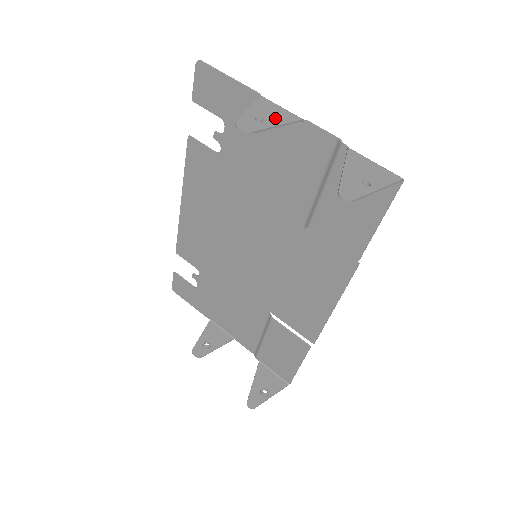
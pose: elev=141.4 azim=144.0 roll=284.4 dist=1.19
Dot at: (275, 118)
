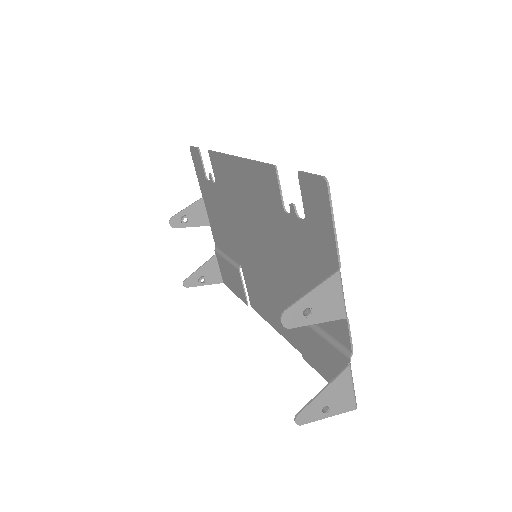
Dot at: (324, 312)
